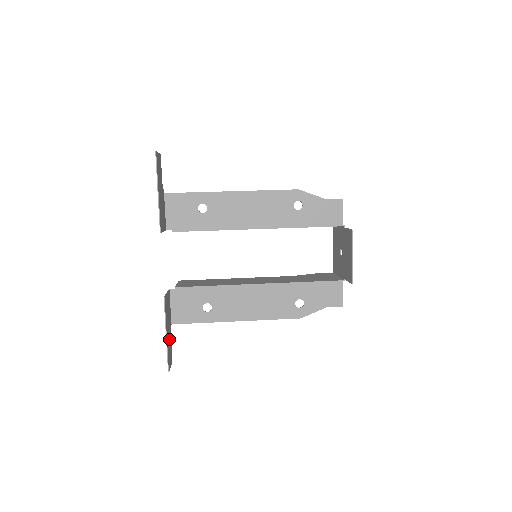
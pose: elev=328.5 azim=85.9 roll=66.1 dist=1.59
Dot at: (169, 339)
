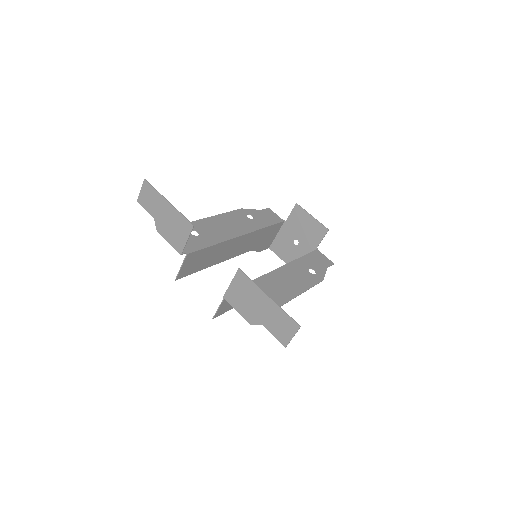
Dot at: (268, 317)
